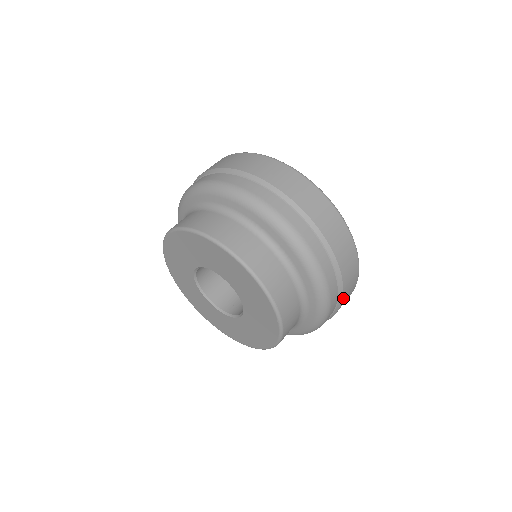
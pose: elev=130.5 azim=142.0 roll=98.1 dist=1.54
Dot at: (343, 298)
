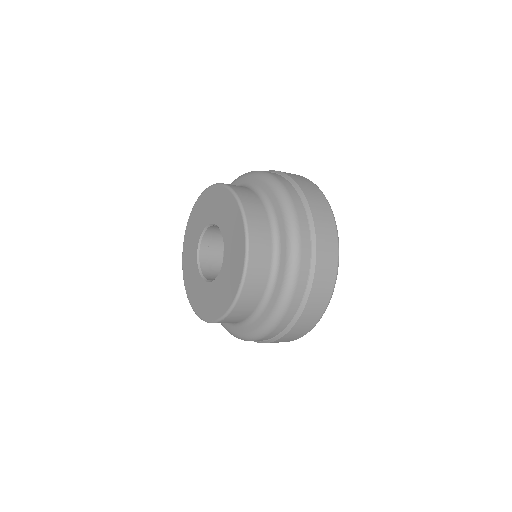
Dot at: (311, 208)
